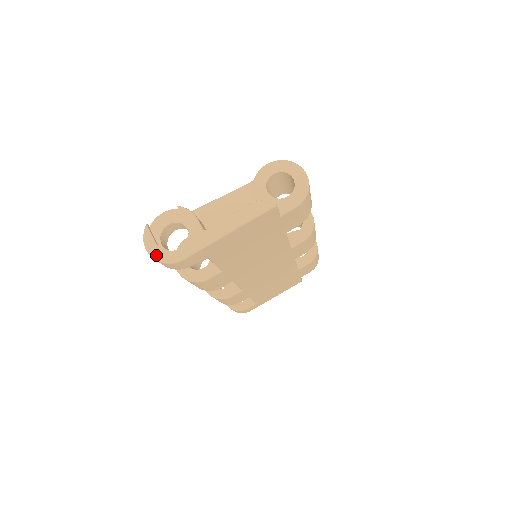
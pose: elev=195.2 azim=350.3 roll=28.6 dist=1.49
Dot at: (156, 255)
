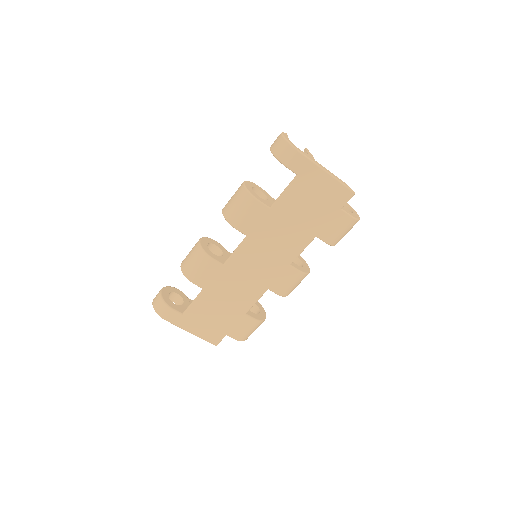
Dot at: (287, 138)
